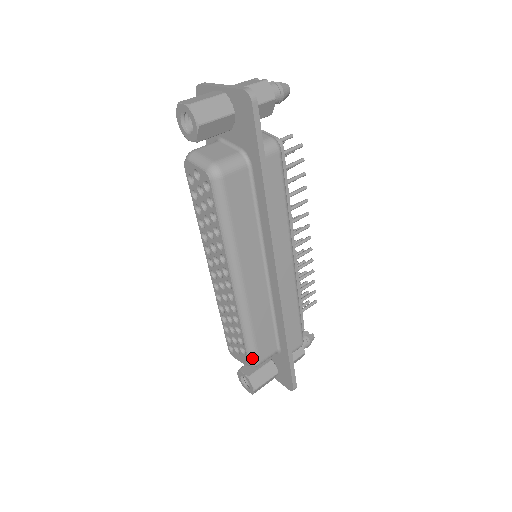
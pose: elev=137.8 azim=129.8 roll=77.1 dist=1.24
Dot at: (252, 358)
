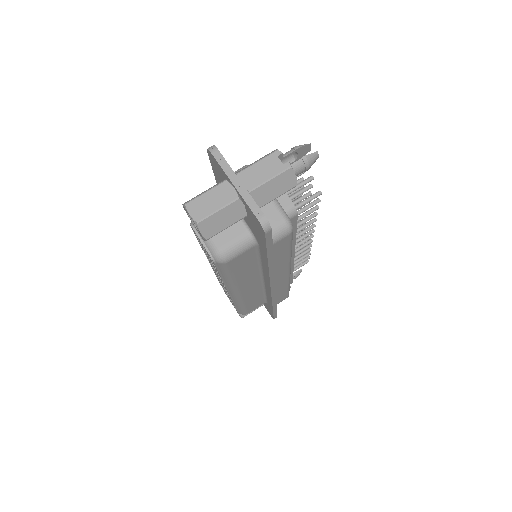
Dot at: (242, 313)
